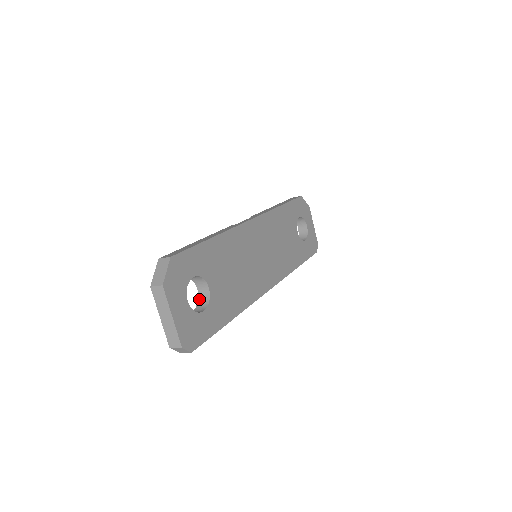
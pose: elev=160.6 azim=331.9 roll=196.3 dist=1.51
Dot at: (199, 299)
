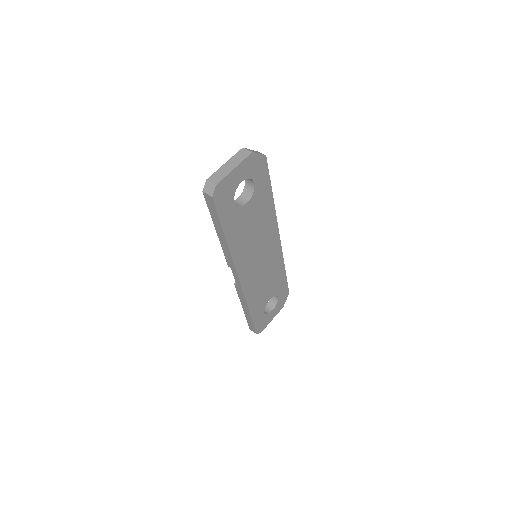
Dot at: occluded
